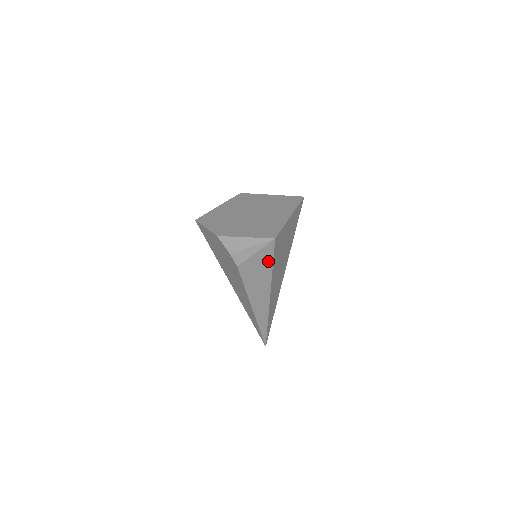
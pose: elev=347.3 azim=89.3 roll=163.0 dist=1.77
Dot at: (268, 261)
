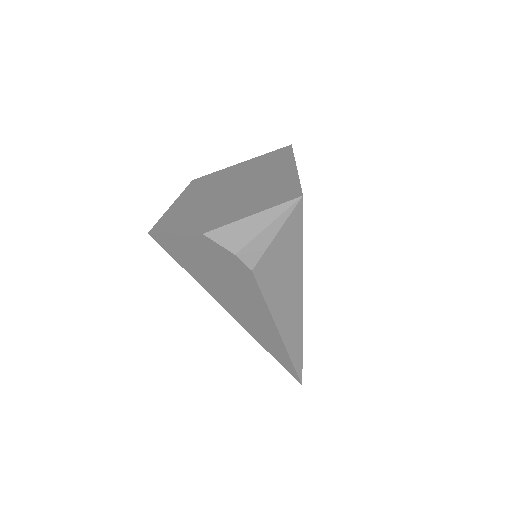
Dot at: (295, 243)
